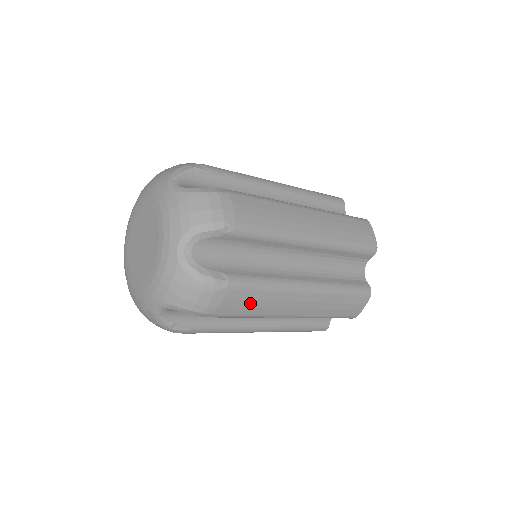
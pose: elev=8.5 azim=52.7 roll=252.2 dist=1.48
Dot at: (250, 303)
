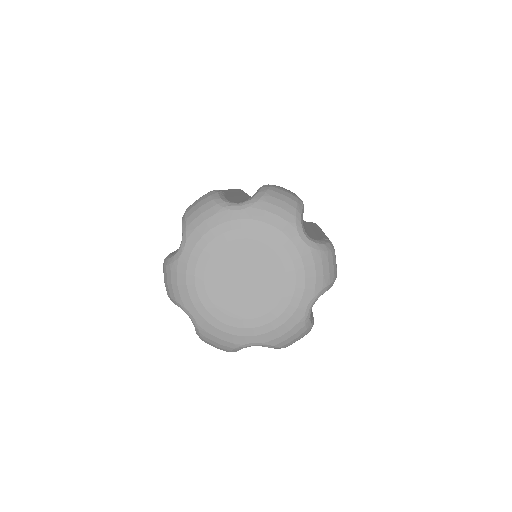
Dot at: occluded
